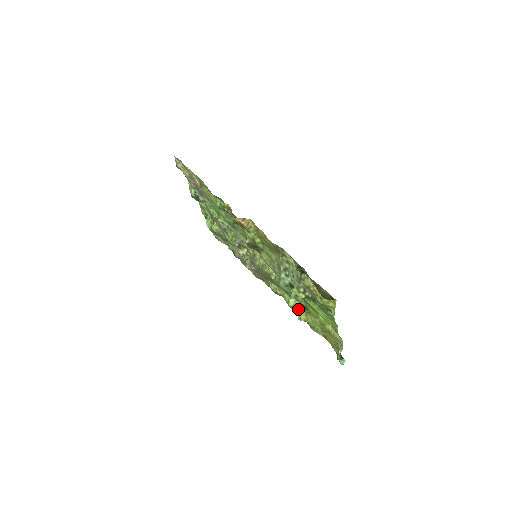
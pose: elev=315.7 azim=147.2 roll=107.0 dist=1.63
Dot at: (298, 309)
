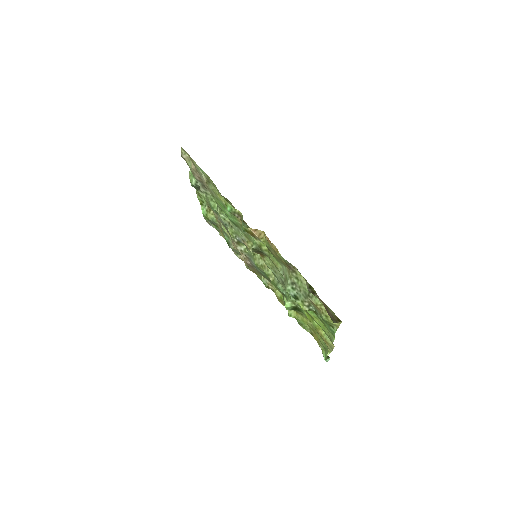
Dot at: occluded
